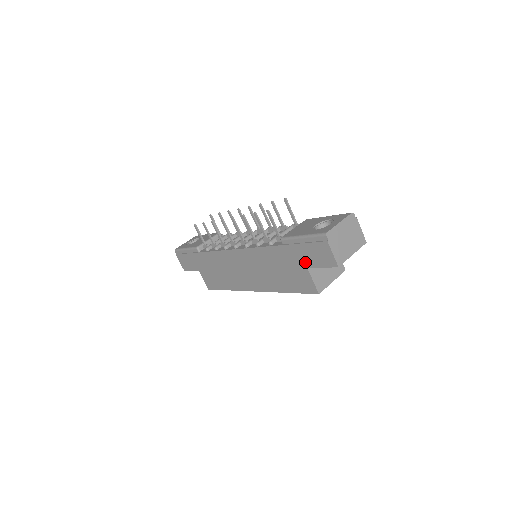
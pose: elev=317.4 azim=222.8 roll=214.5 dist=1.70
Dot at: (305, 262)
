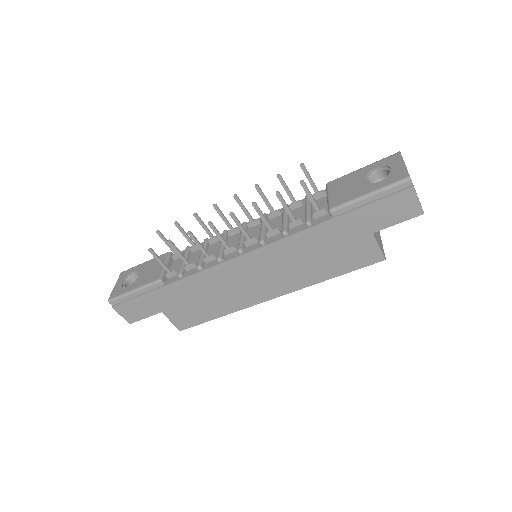
Dot at: (370, 227)
